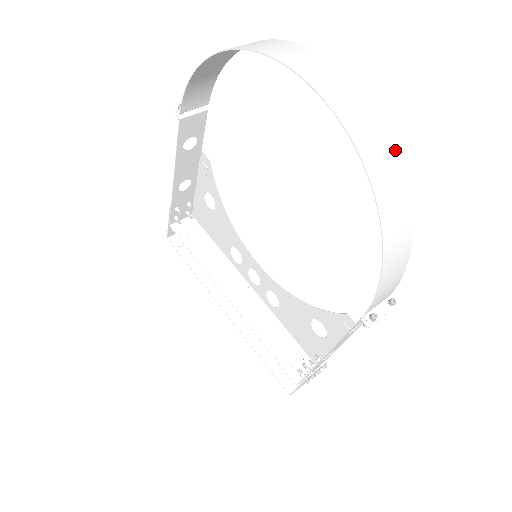
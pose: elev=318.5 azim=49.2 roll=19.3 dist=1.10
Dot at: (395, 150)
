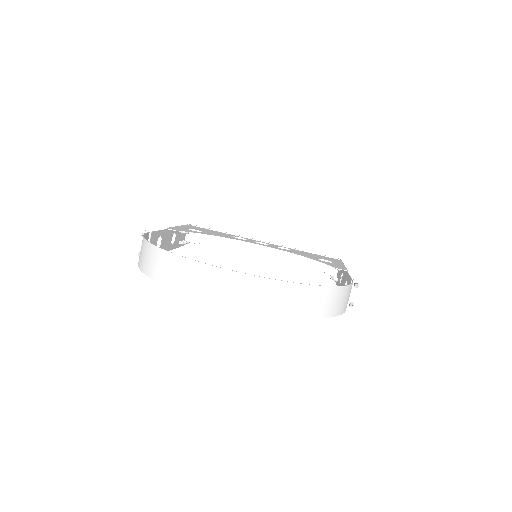
Dot at: (300, 286)
